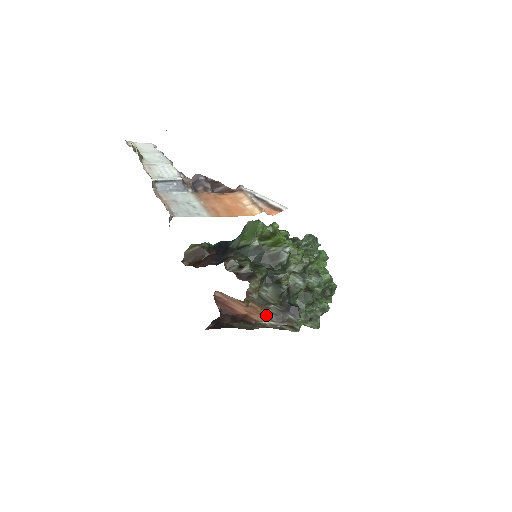
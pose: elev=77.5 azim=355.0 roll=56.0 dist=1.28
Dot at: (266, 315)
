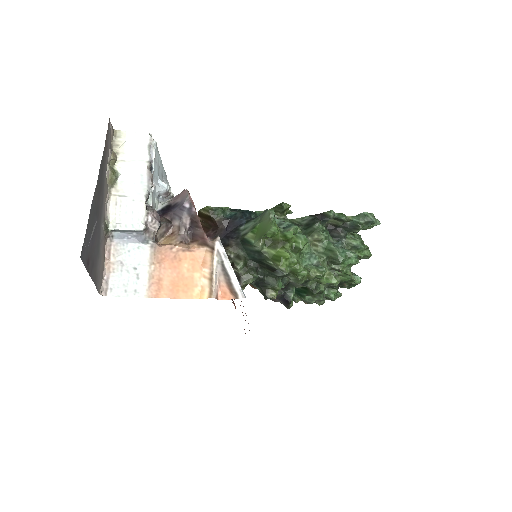
Dot at: occluded
